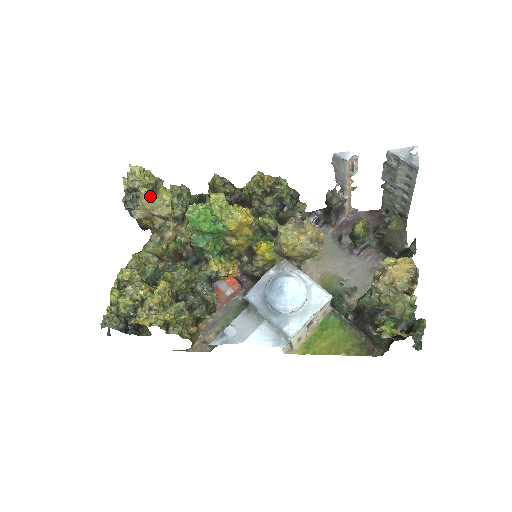
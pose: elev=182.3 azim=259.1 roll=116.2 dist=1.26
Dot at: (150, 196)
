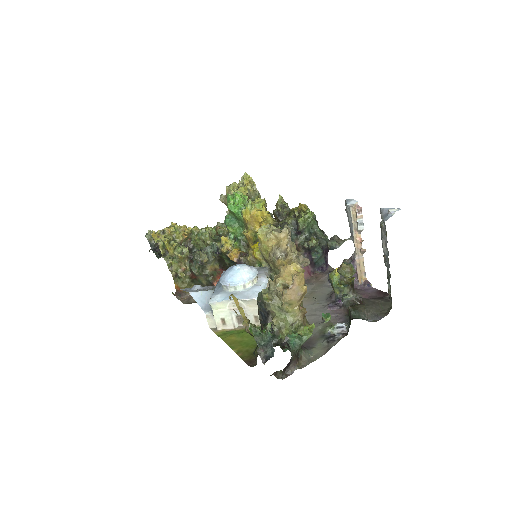
Dot at: (232, 186)
